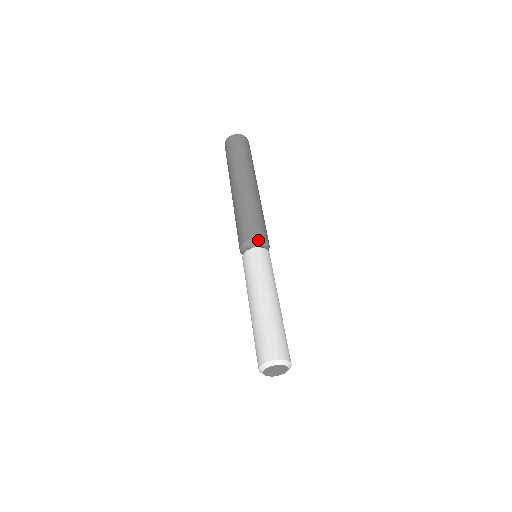
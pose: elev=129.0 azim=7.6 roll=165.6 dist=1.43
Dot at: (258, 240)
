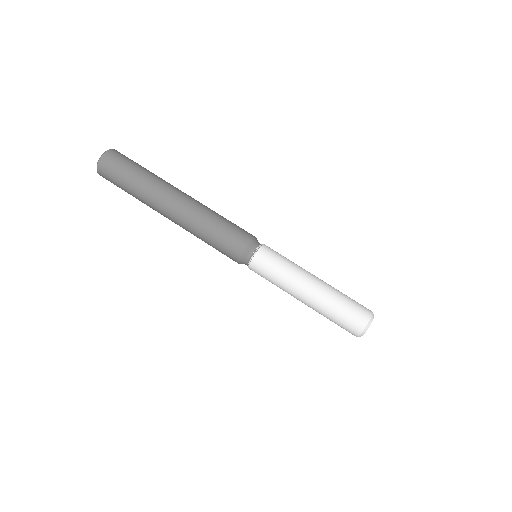
Dot at: (253, 242)
